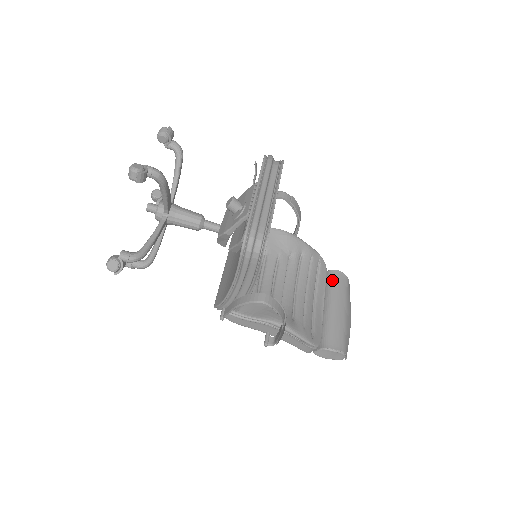
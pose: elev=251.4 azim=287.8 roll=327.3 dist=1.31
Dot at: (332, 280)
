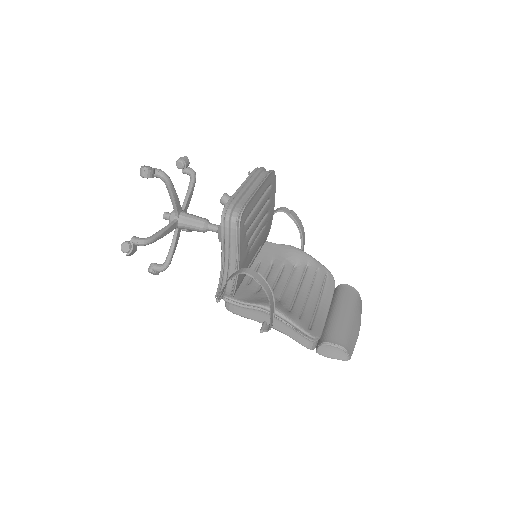
Dot at: (340, 291)
